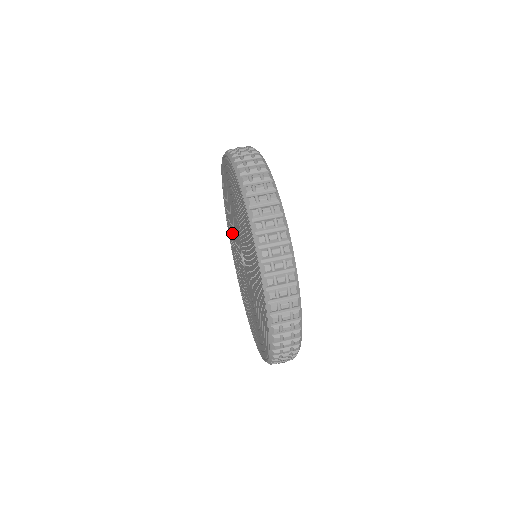
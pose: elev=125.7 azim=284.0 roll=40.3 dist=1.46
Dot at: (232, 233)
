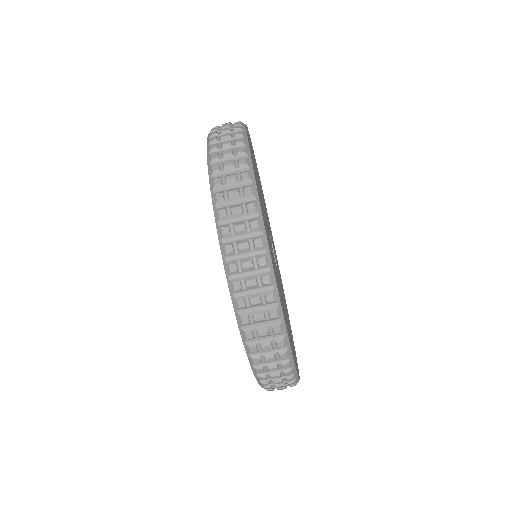
Dot at: occluded
